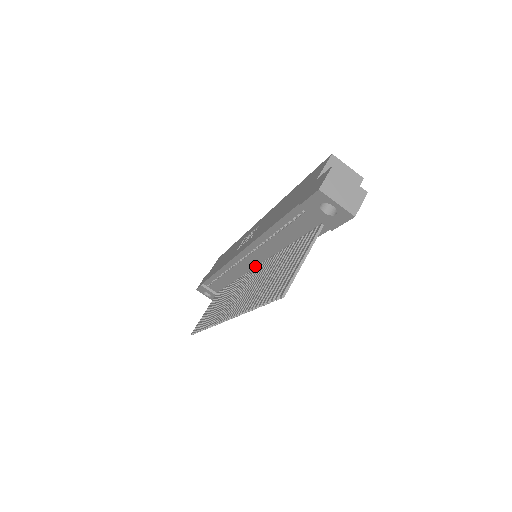
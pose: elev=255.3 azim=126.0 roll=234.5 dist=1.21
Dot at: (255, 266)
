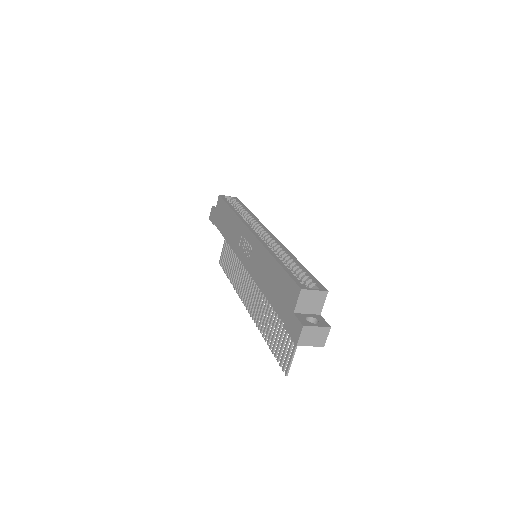
Dot at: occluded
